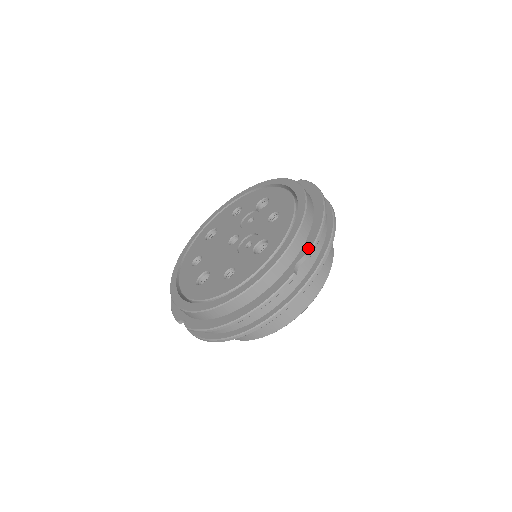
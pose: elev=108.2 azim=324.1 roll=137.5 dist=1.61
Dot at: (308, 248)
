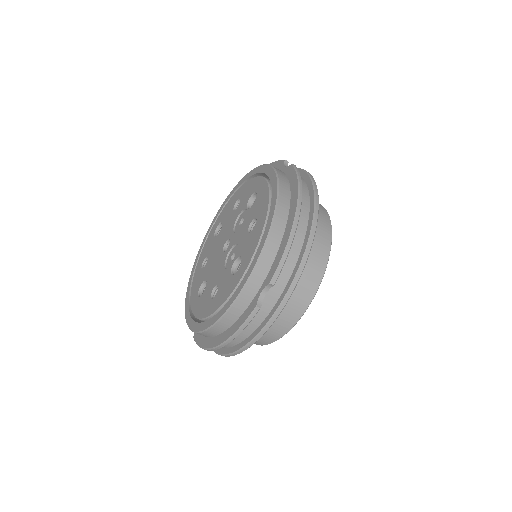
Dot at: (271, 276)
